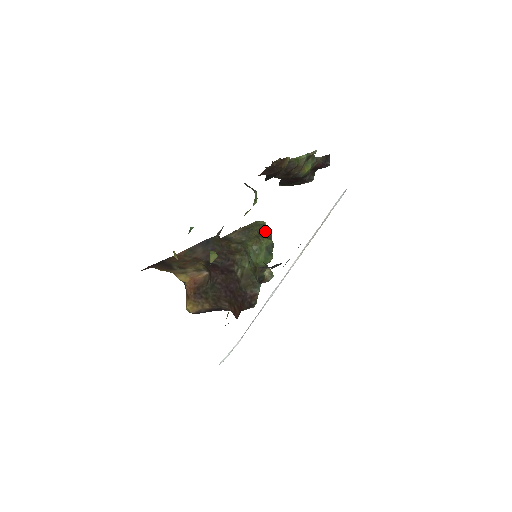
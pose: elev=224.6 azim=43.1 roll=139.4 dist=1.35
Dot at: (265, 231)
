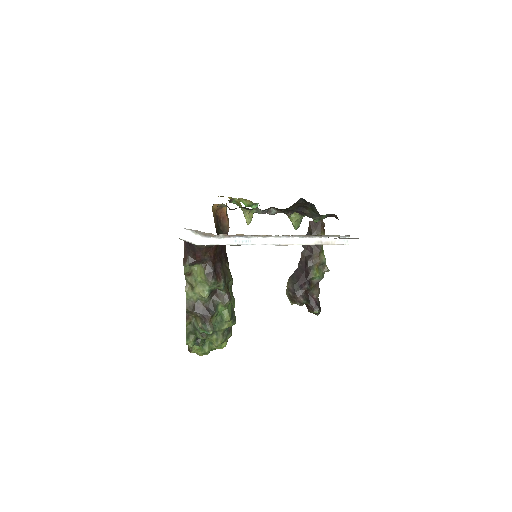
Dot at: occluded
